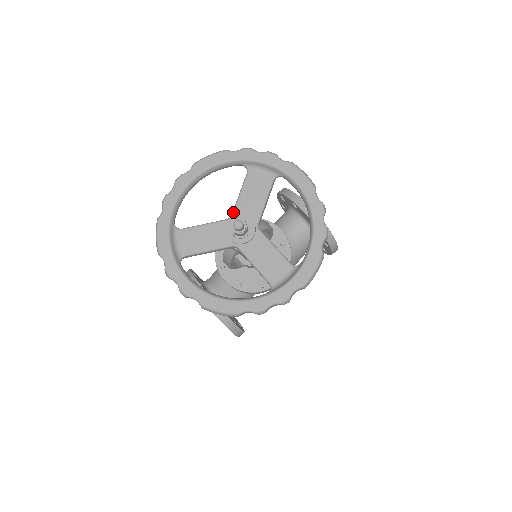
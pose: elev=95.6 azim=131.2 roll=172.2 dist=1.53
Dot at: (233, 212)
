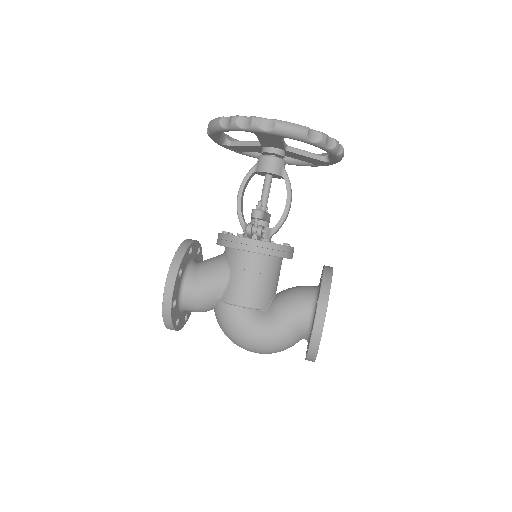
Dot at: occluded
